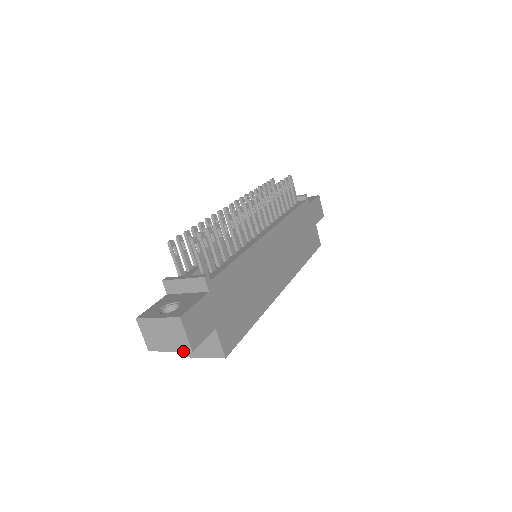
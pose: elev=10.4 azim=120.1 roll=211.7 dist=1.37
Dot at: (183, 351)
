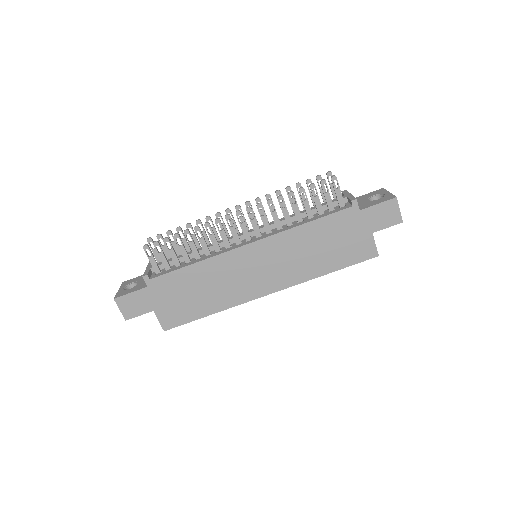
Dot at: occluded
